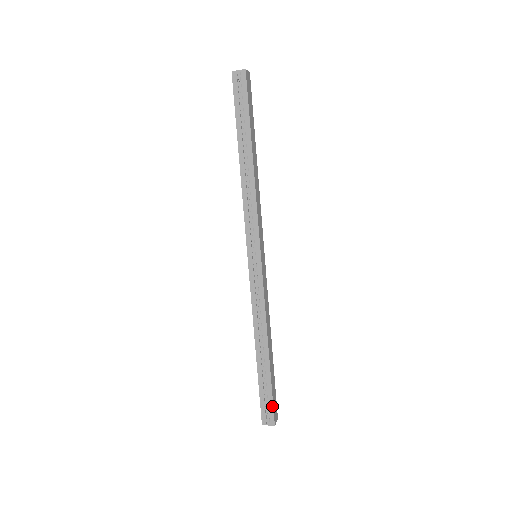
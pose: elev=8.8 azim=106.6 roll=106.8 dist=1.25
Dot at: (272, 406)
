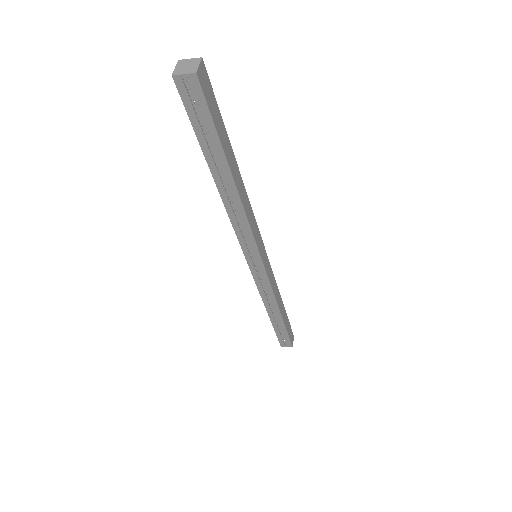
Dot at: (289, 340)
